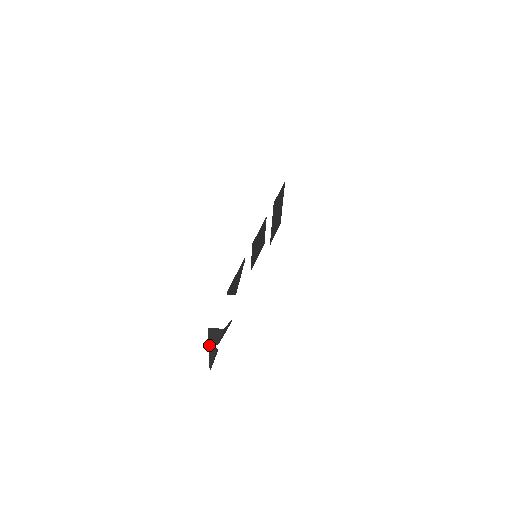
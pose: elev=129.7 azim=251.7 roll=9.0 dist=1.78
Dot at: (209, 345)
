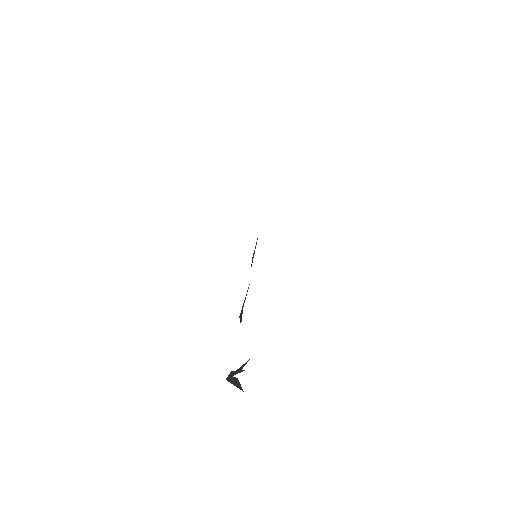
Dot at: (229, 374)
